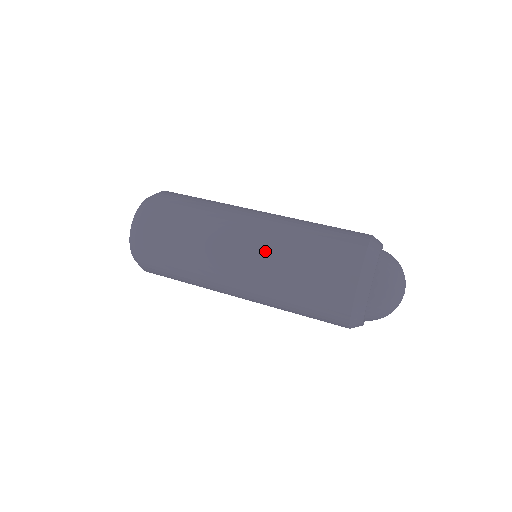
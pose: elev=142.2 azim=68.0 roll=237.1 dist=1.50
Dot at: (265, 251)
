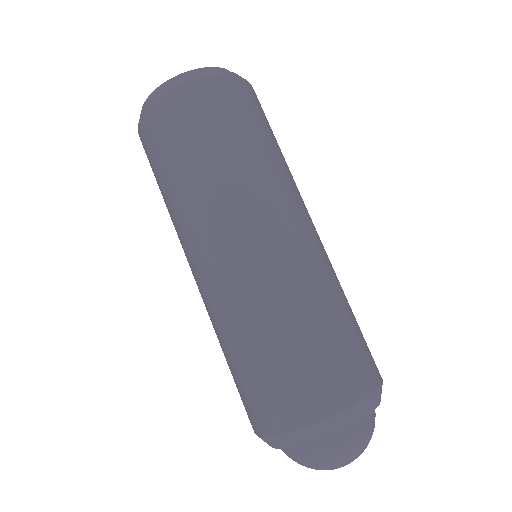
Dot at: (243, 287)
